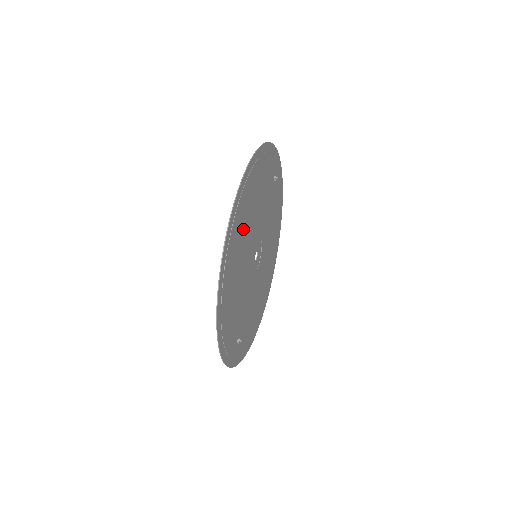
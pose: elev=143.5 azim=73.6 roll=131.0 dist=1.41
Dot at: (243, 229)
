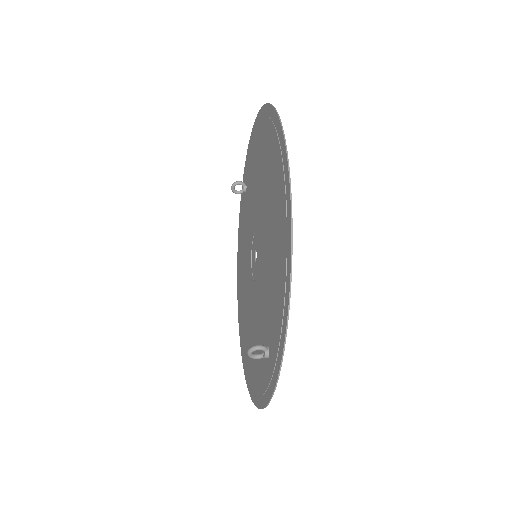
Dot at: occluded
